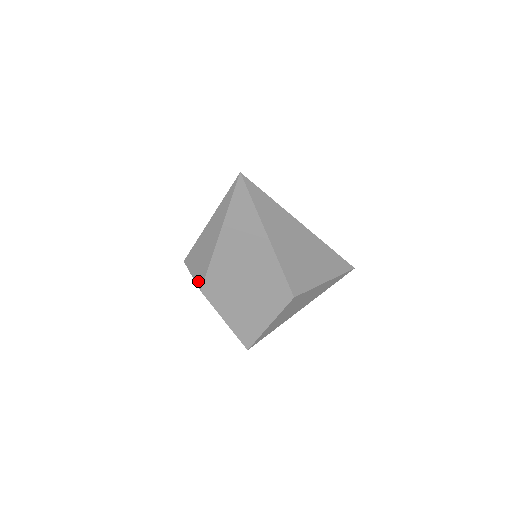
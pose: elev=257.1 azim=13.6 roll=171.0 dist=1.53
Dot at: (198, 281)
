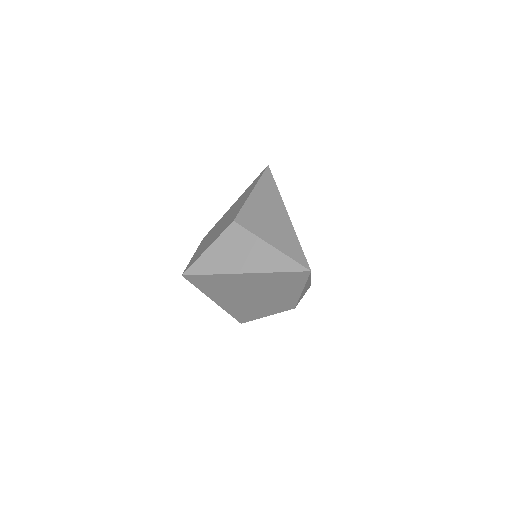
Dot at: occluded
